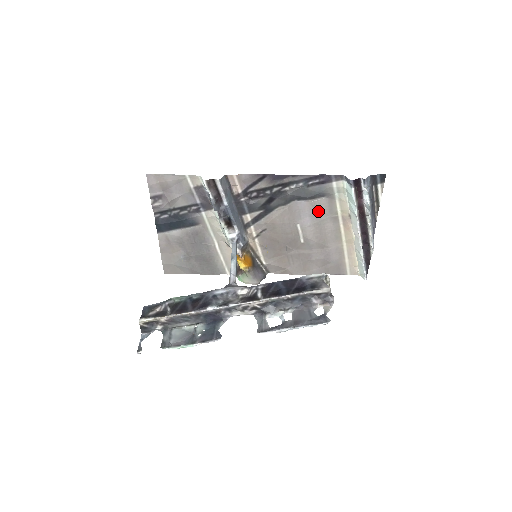
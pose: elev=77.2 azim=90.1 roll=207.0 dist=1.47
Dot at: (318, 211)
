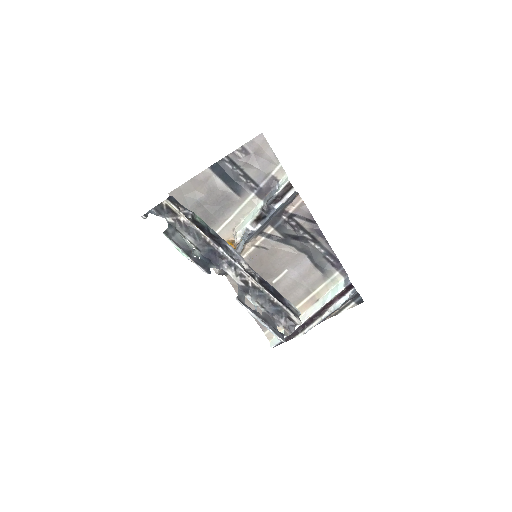
Dot at: (307, 276)
